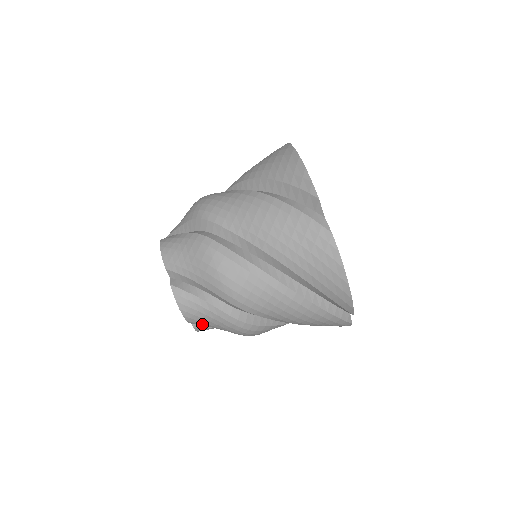
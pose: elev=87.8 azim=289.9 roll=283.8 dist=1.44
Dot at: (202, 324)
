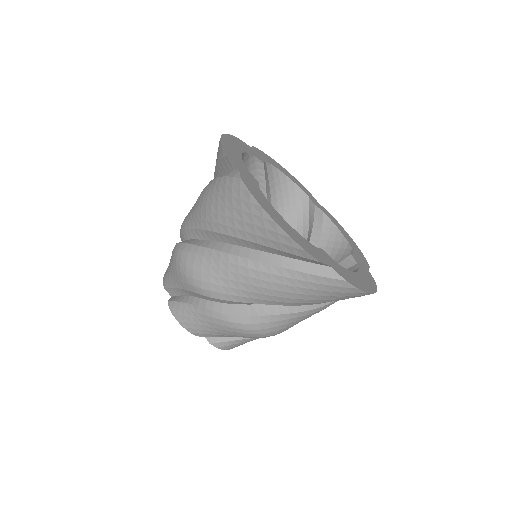
Dot at: occluded
